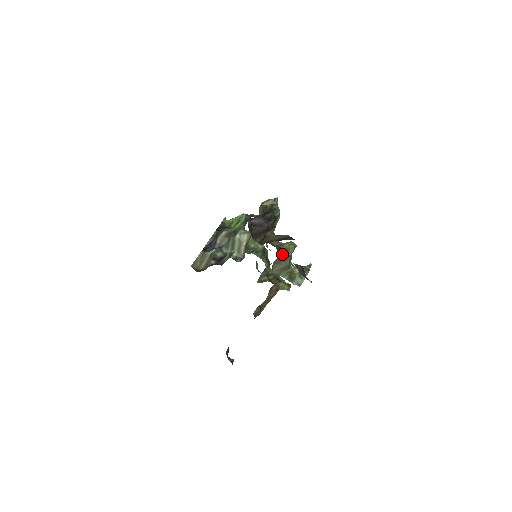
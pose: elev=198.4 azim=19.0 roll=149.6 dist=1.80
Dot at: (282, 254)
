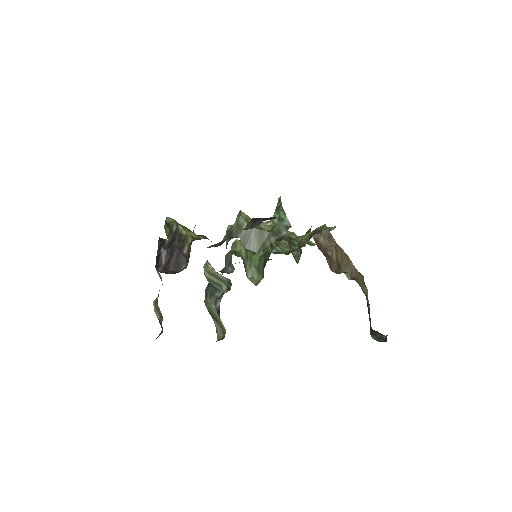
Dot at: (240, 234)
